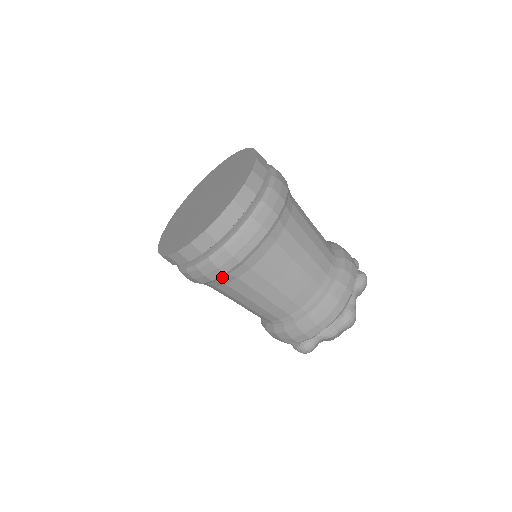
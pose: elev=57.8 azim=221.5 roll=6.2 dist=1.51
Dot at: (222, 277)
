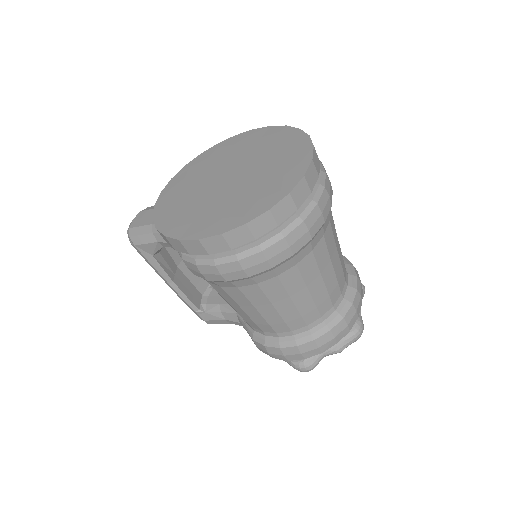
Dot at: (261, 273)
